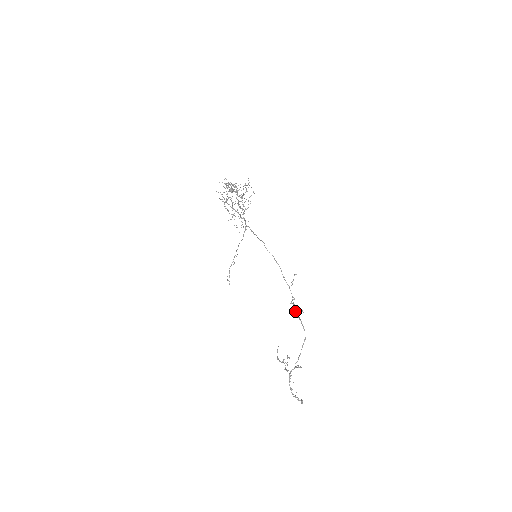
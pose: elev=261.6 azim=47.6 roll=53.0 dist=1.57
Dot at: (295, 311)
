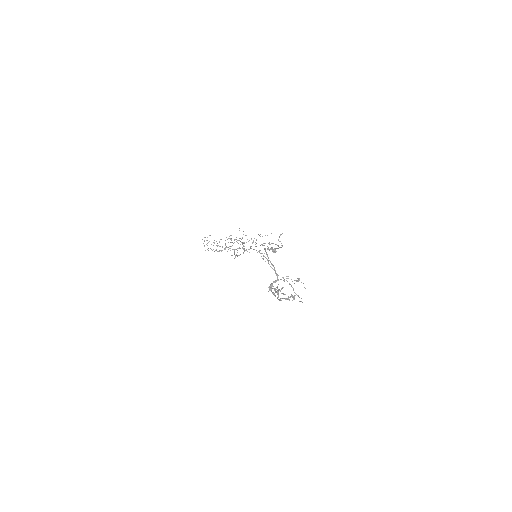
Dot at: occluded
